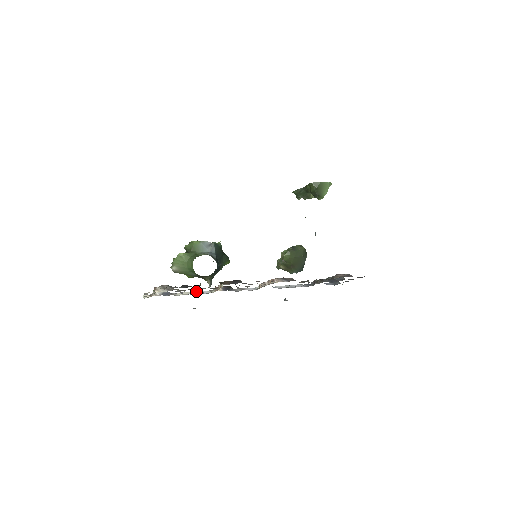
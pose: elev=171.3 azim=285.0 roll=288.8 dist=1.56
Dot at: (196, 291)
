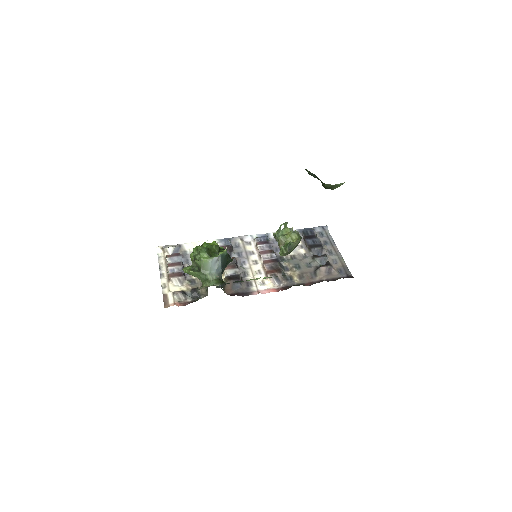
Dot at: (201, 242)
